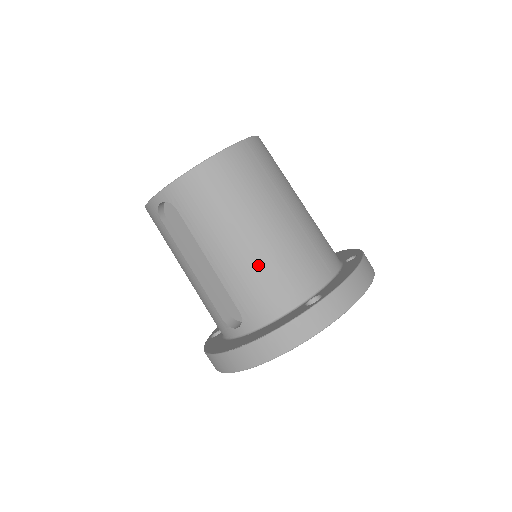
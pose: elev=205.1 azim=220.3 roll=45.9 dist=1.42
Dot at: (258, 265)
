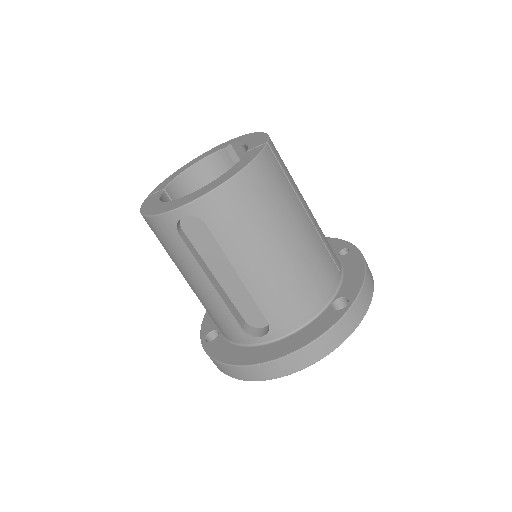
Dot at: (290, 276)
